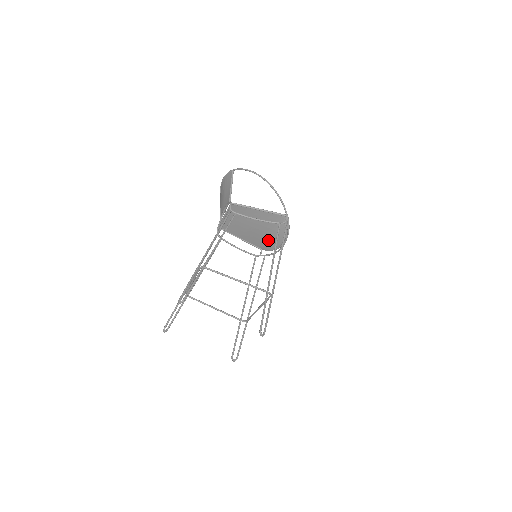
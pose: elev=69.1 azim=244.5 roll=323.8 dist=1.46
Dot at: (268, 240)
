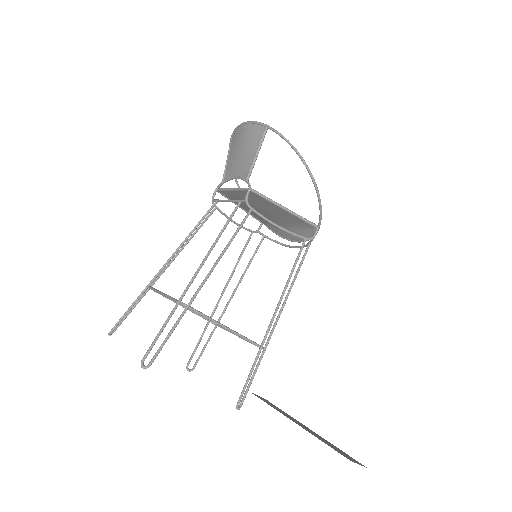
Dot at: occluded
